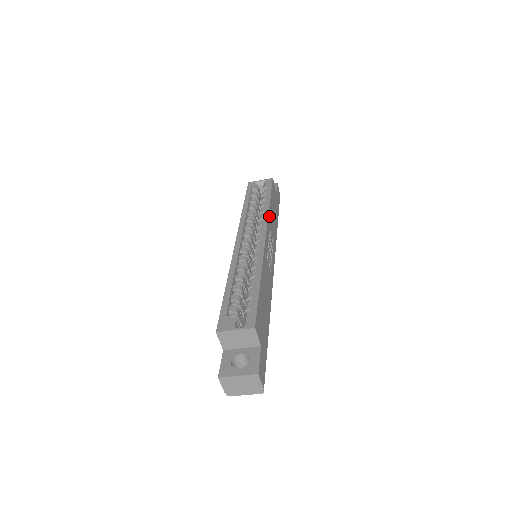
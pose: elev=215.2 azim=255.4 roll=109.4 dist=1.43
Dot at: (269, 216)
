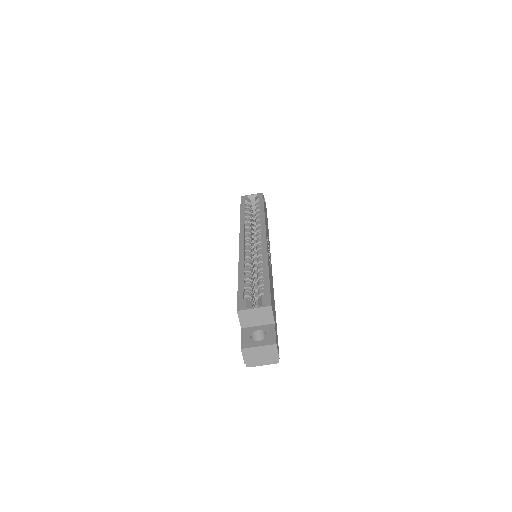
Dot at: (265, 222)
